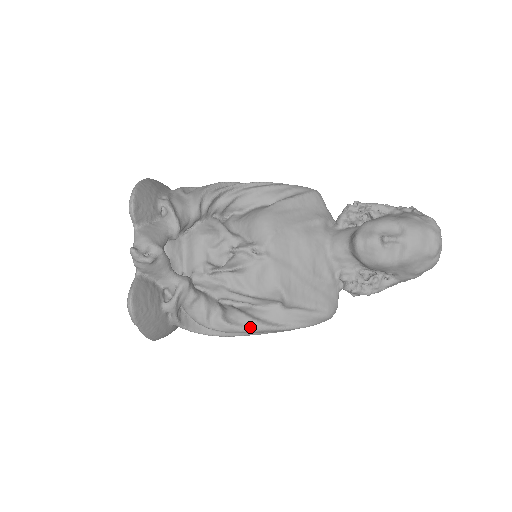
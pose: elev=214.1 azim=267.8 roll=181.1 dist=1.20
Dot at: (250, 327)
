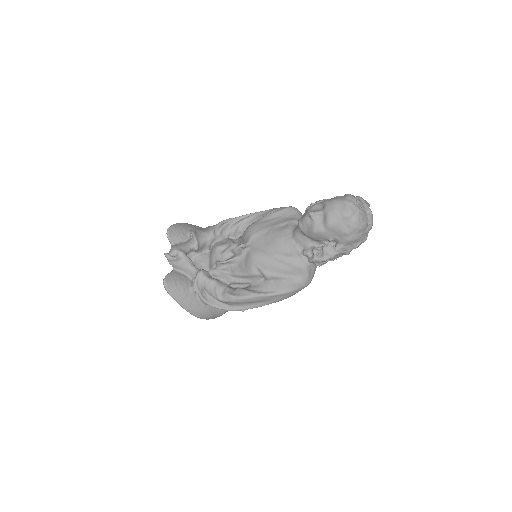
Dot at: (245, 296)
